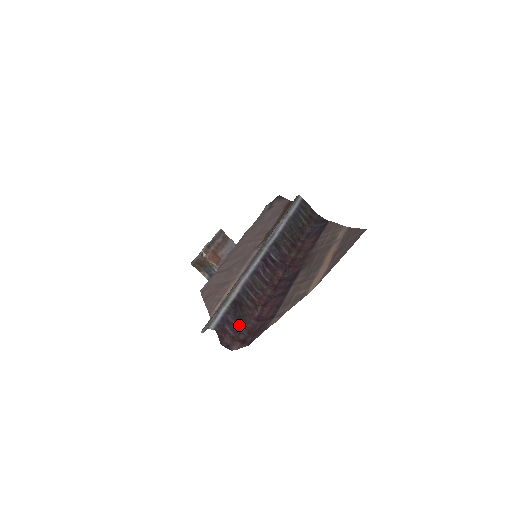
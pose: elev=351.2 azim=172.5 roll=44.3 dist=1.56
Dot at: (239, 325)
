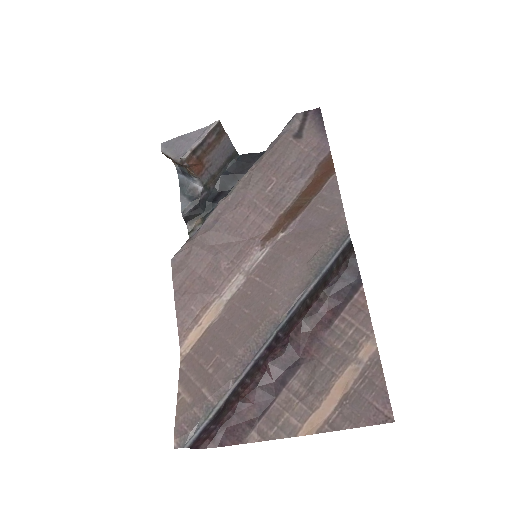
Dot at: (215, 424)
